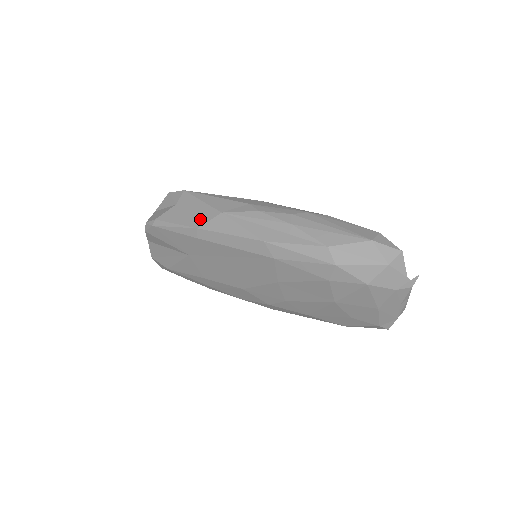
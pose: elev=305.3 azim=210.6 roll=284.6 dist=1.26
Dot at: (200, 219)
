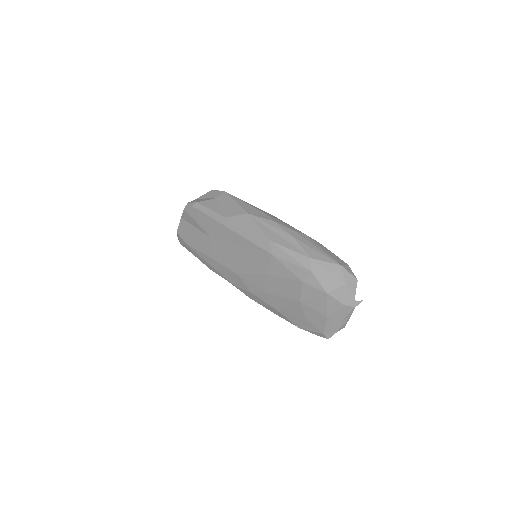
Dot at: (230, 212)
